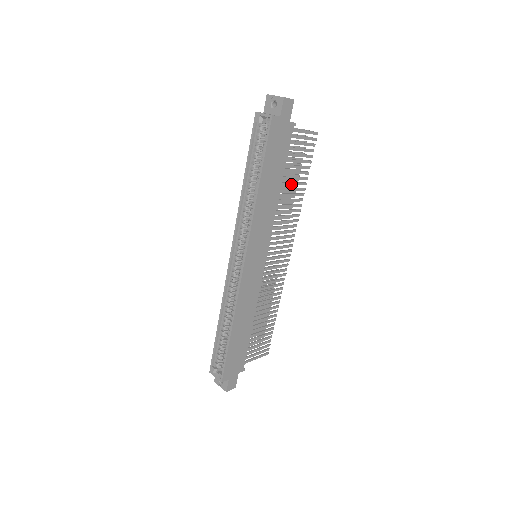
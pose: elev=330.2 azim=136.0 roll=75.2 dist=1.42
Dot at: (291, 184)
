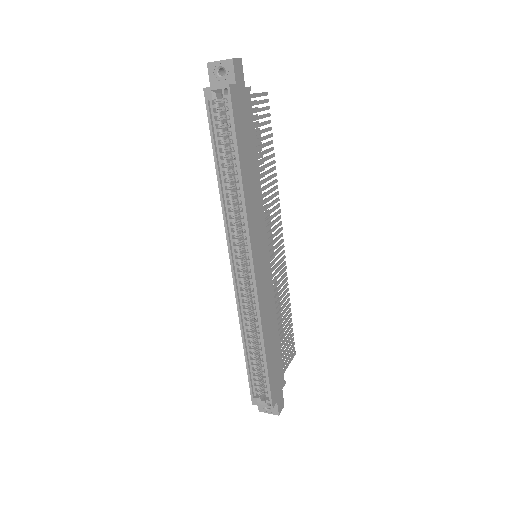
Dot at: (263, 160)
